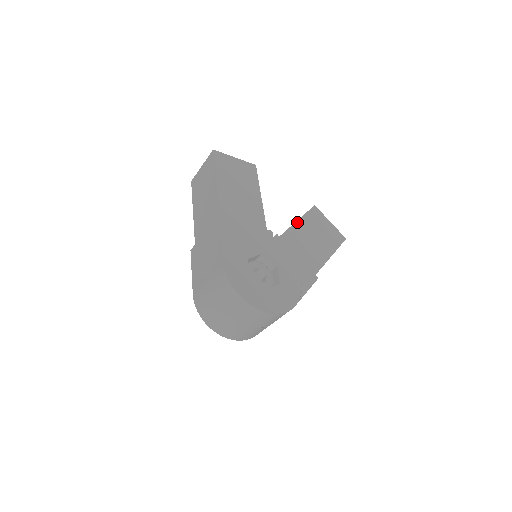
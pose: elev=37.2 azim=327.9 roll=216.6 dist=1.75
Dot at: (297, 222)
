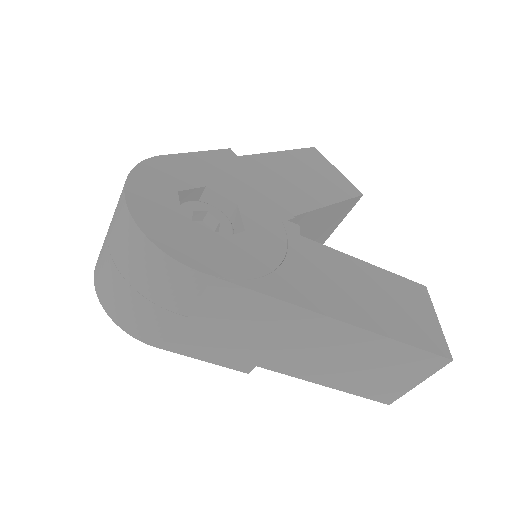
Dot at: (362, 261)
